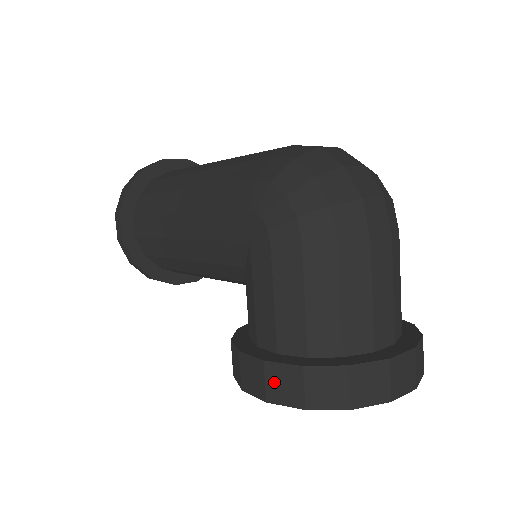
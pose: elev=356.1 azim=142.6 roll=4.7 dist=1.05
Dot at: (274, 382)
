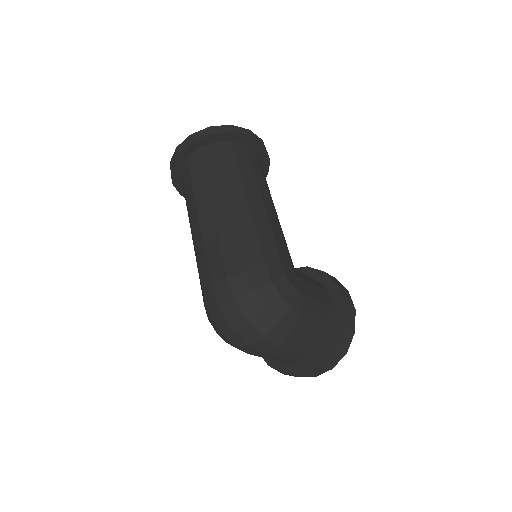
Dot at: occluded
